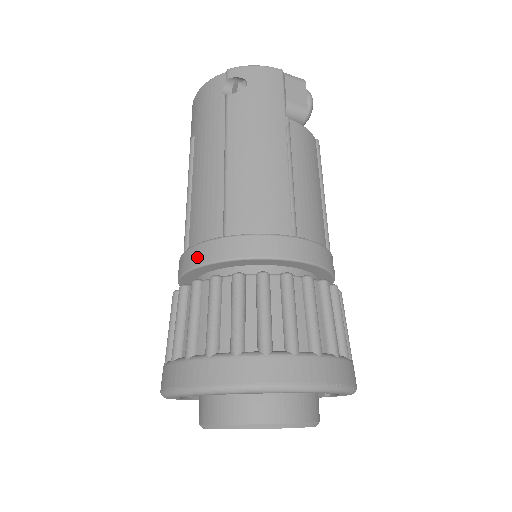
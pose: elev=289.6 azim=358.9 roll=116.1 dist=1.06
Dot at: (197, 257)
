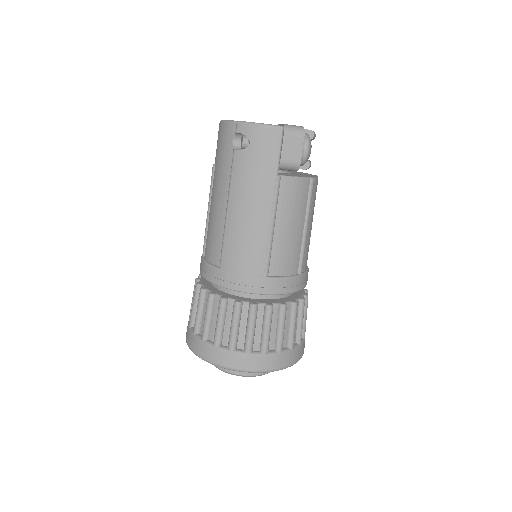
Dot at: (205, 272)
